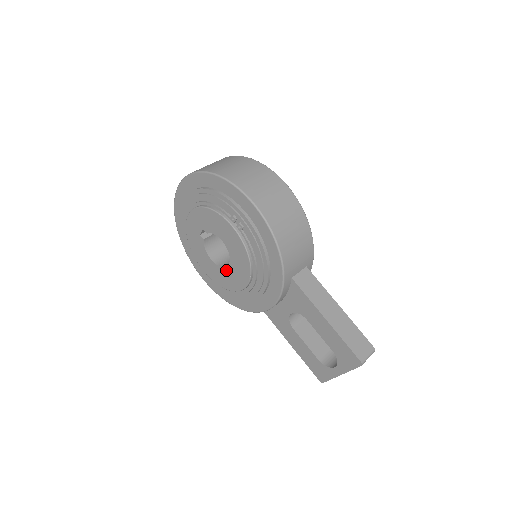
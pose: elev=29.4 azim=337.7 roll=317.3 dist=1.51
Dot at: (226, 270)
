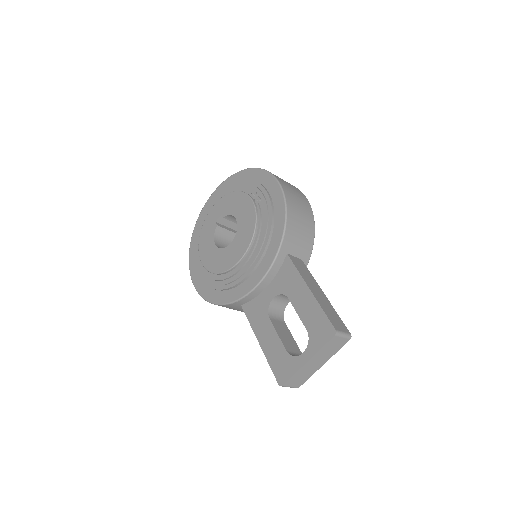
Dot at: (226, 249)
